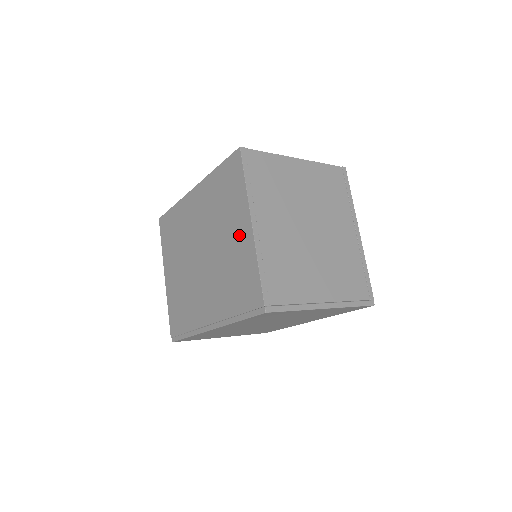
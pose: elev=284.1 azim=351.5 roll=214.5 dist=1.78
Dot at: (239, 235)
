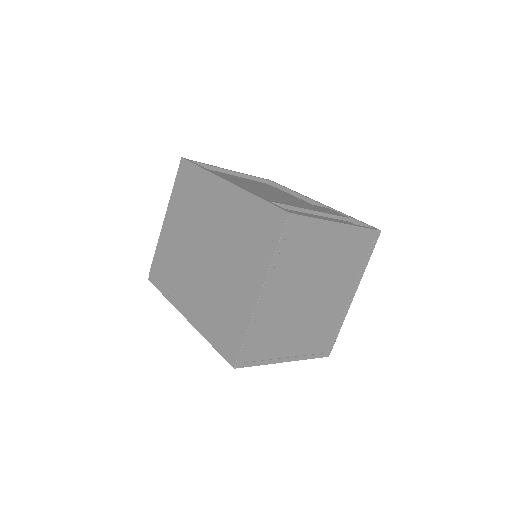
Dot at: (245, 286)
